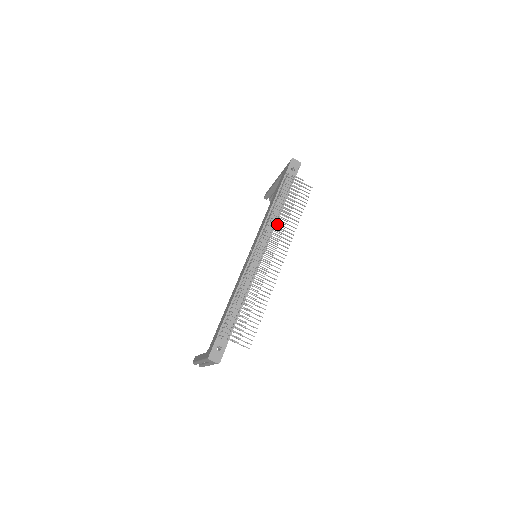
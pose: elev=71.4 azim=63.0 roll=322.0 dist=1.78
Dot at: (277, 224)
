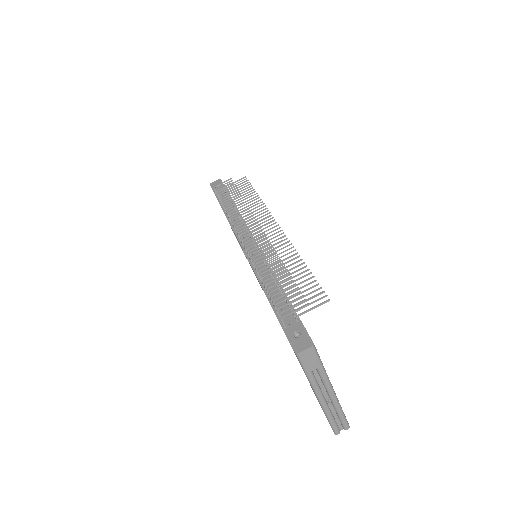
Dot at: (239, 213)
